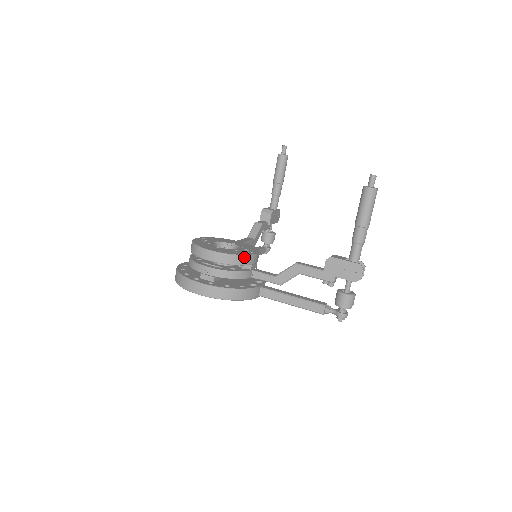
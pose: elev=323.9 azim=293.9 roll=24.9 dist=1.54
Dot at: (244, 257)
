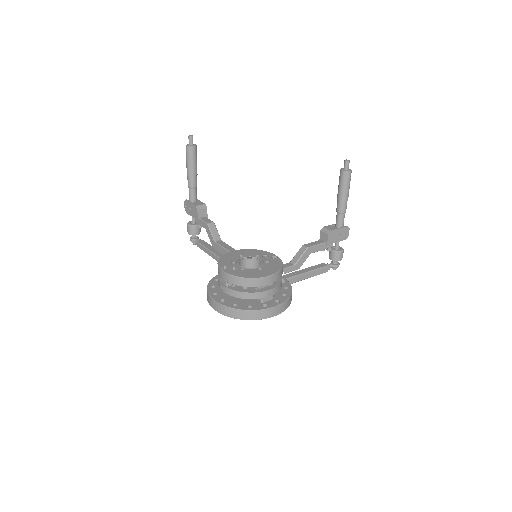
Dot at: occluded
